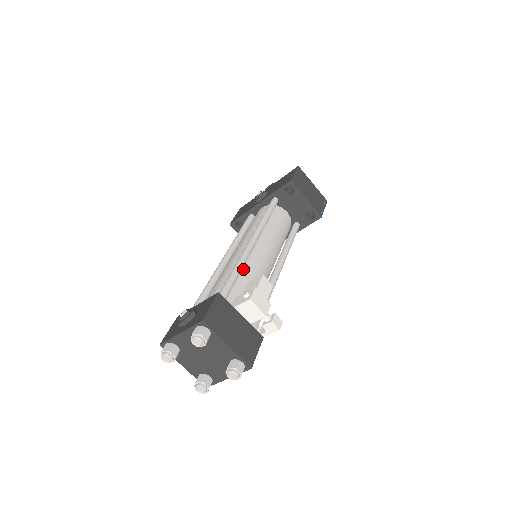
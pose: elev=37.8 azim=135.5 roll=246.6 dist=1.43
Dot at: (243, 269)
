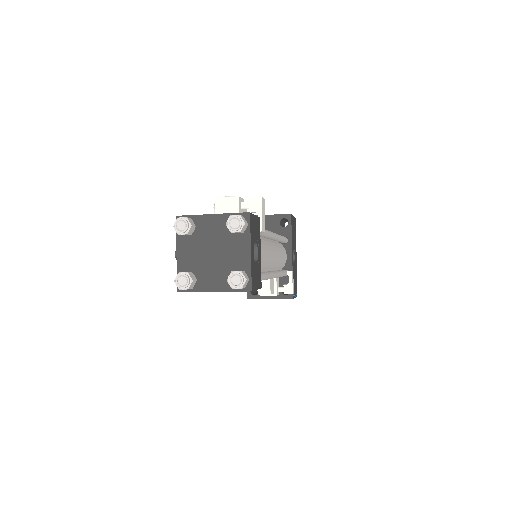
Dot at: occluded
